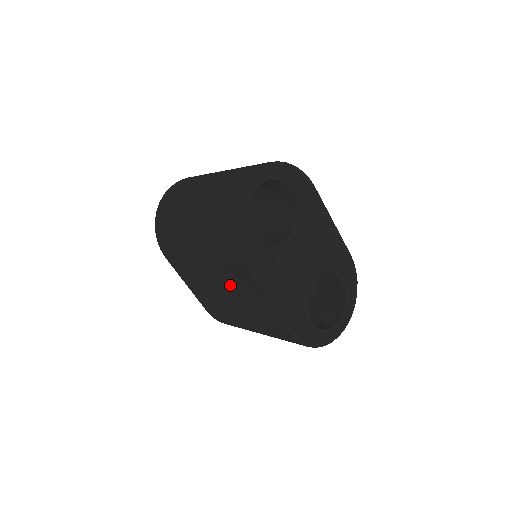
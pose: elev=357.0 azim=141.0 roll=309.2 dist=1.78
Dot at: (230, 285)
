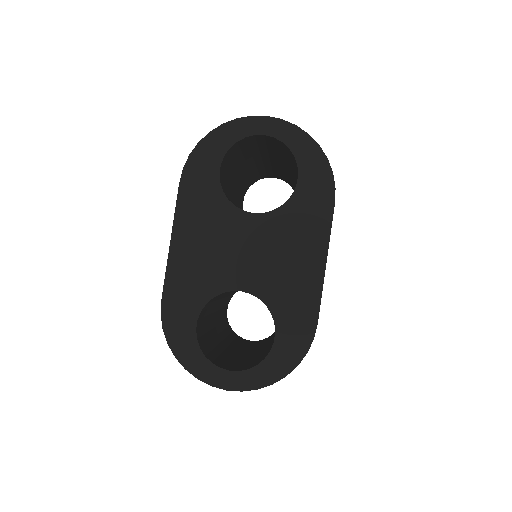
Dot at: occluded
